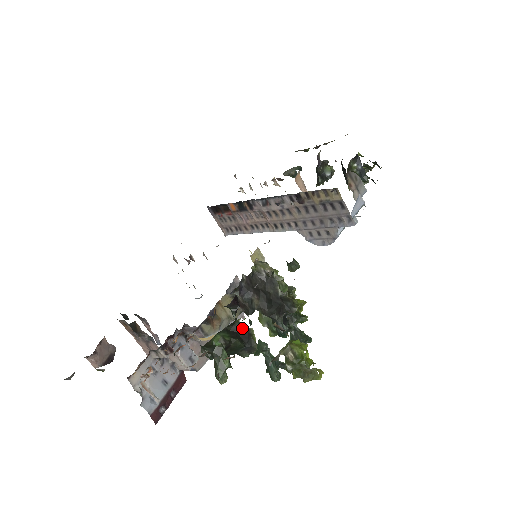
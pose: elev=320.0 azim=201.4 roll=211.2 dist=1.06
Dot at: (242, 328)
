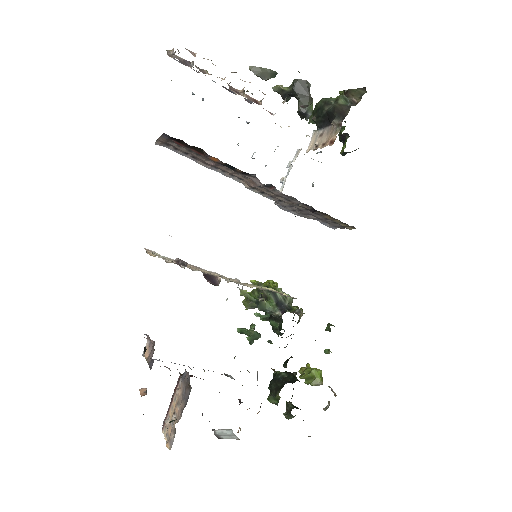
Dot at: occluded
